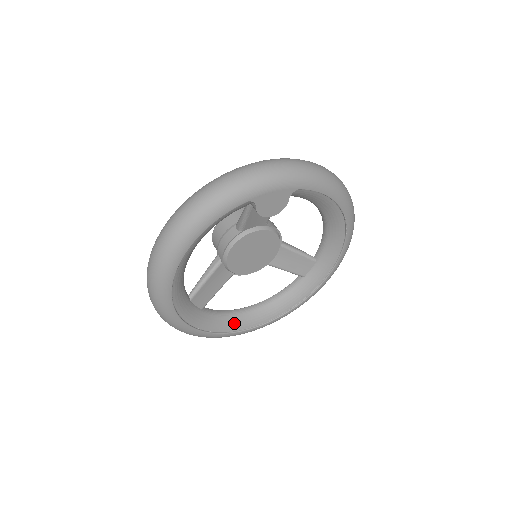
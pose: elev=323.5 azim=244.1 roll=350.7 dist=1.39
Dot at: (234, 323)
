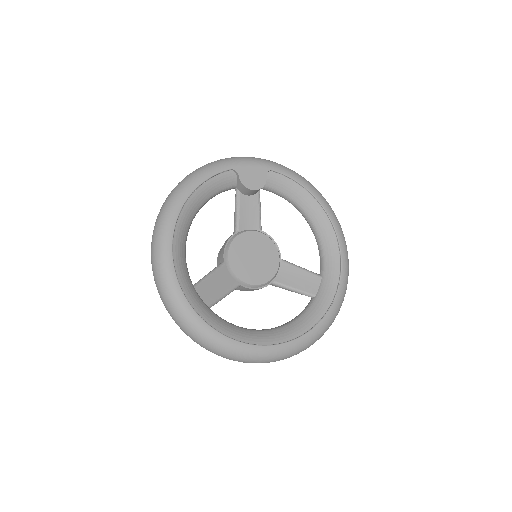
Dot at: (247, 335)
